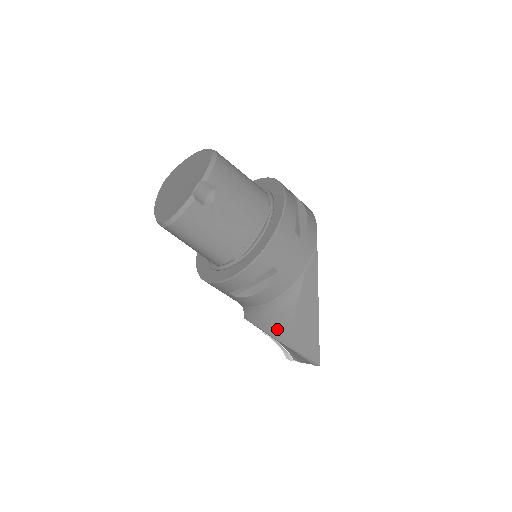
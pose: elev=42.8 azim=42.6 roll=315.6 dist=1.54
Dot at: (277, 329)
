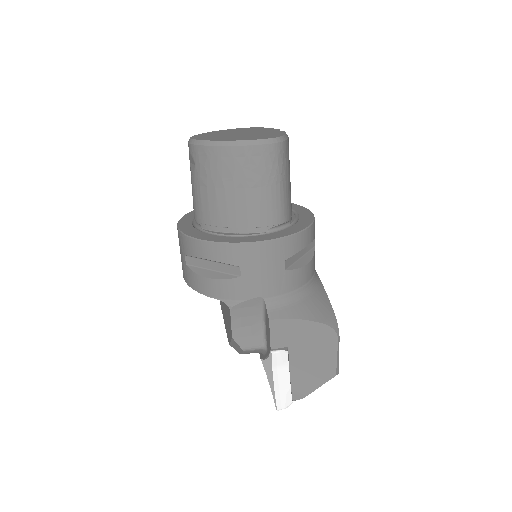
Dot at: (321, 312)
